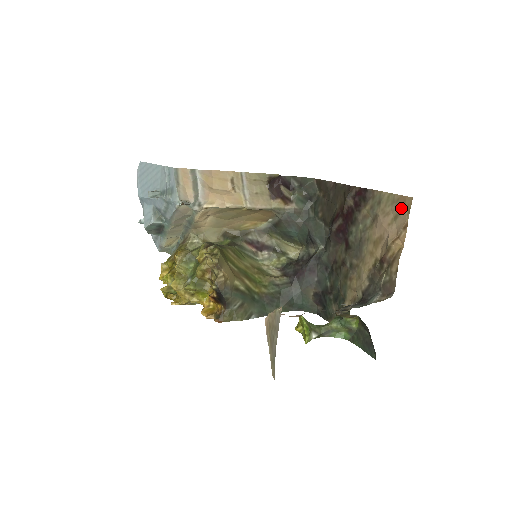
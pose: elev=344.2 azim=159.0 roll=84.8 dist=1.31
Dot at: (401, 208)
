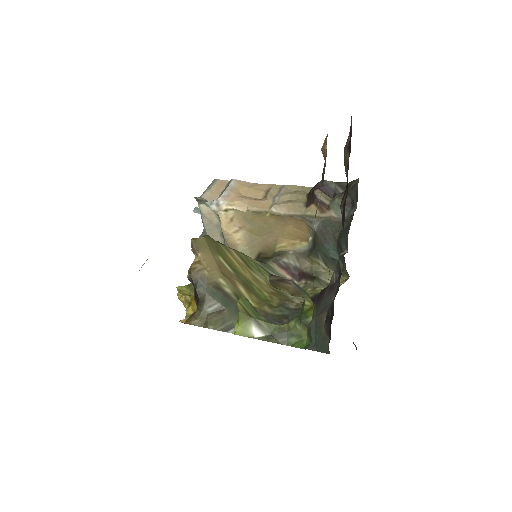
Dot at: occluded
